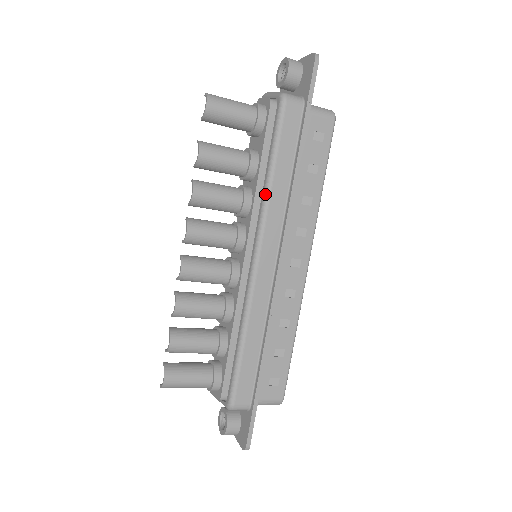
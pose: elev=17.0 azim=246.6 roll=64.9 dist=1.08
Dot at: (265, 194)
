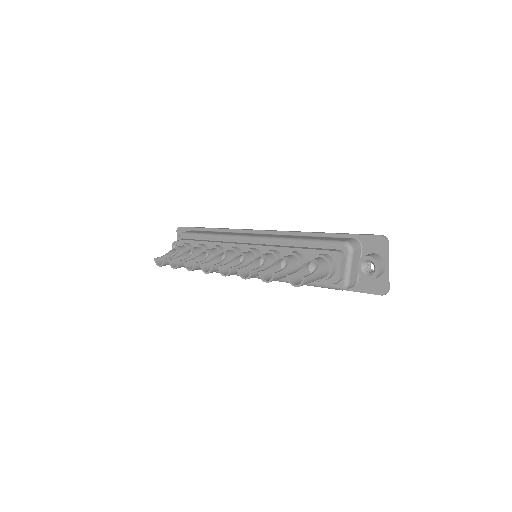
Dot at: (285, 281)
